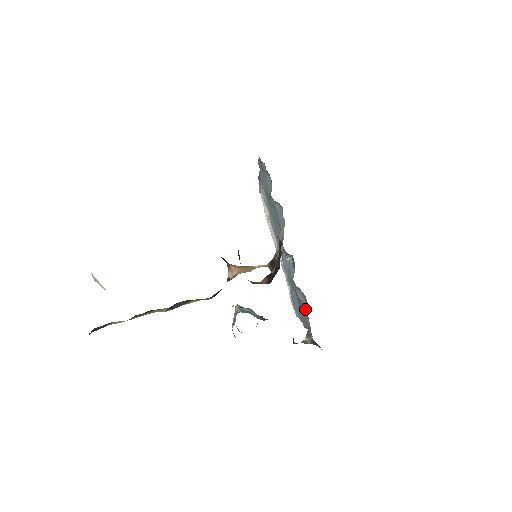
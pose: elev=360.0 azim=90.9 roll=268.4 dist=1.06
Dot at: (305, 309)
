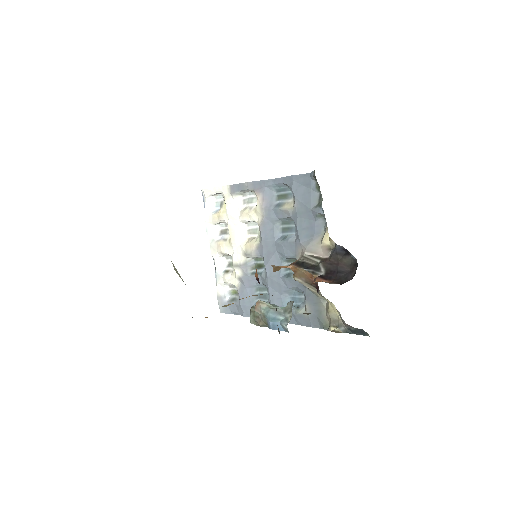
Dot at: (323, 305)
